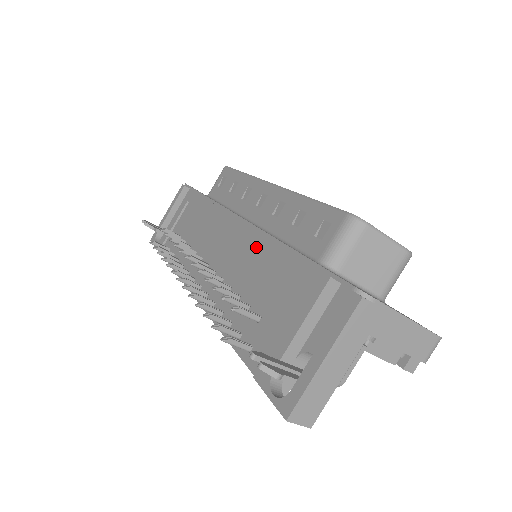
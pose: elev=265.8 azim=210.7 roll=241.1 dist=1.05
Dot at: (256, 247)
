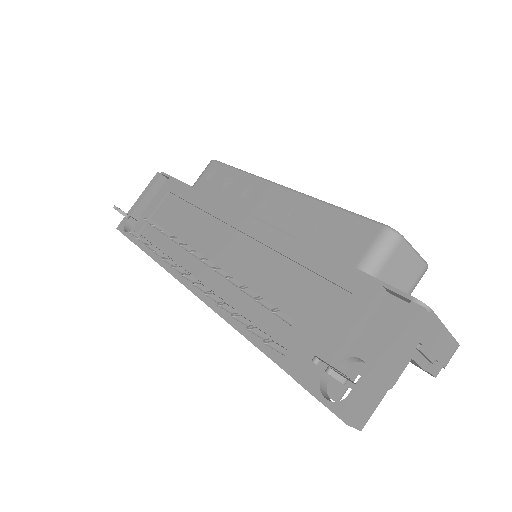
Dot at: (278, 249)
